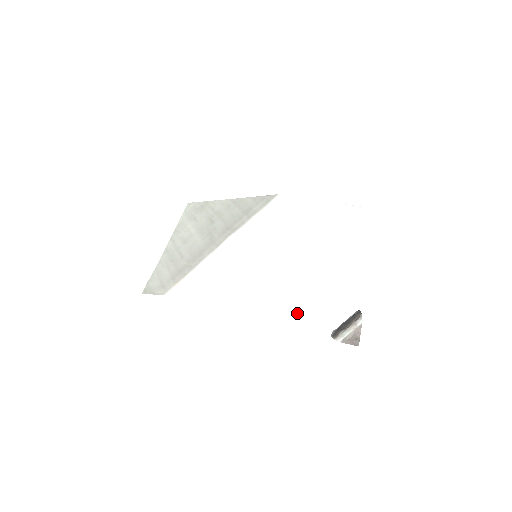
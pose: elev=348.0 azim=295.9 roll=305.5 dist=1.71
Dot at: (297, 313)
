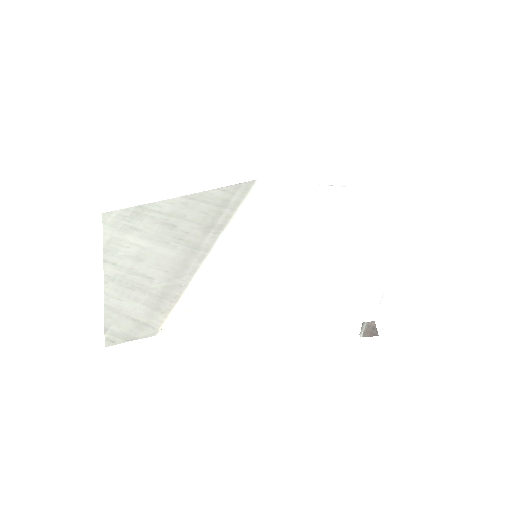
Dot at: (334, 310)
